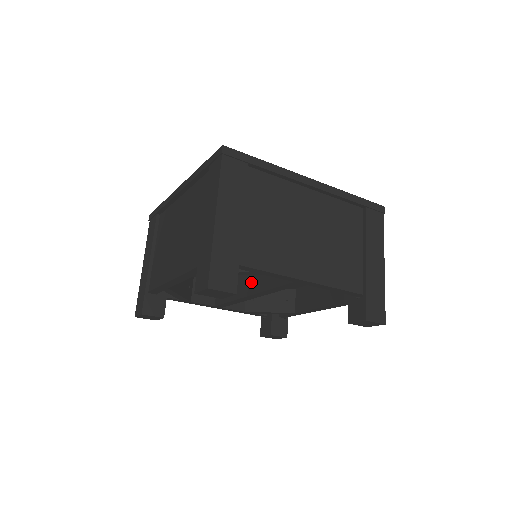
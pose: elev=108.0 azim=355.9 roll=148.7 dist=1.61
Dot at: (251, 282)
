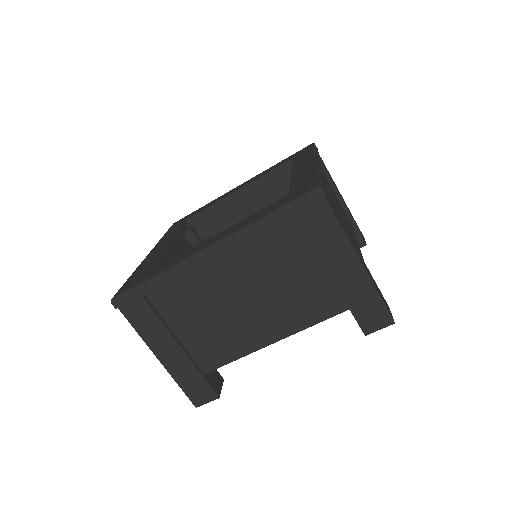
Dot at: occluded
